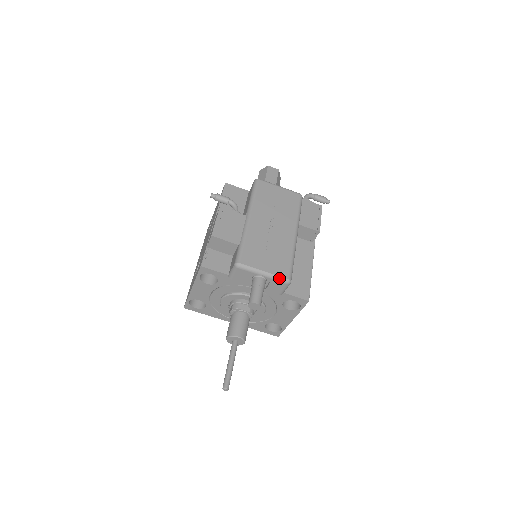
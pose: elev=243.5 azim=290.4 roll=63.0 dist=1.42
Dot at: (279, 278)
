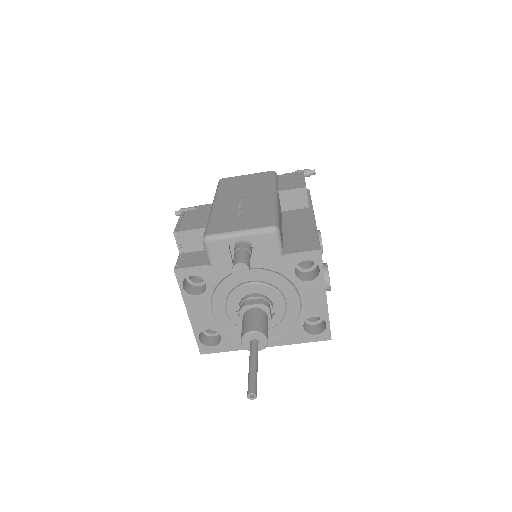
Dot at: (260, 230)
